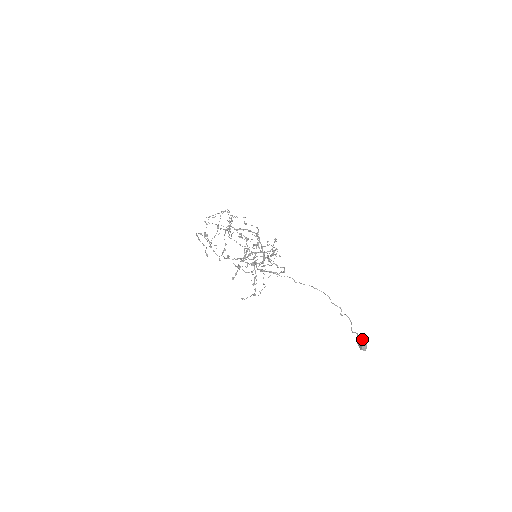
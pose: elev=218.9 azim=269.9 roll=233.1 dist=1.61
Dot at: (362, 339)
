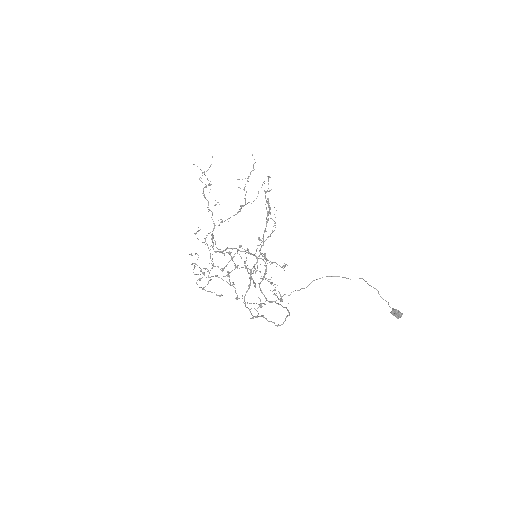
Dot at: (394, 314)
